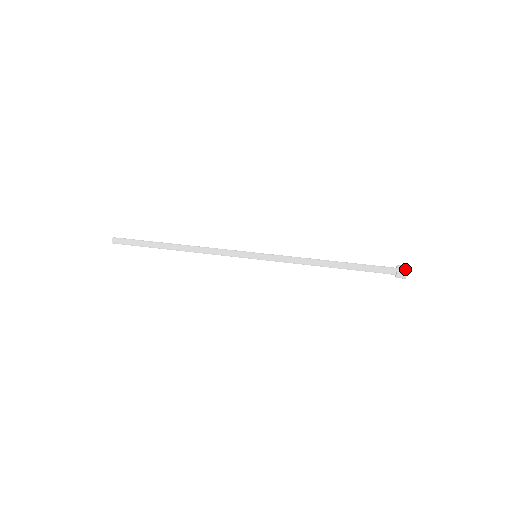
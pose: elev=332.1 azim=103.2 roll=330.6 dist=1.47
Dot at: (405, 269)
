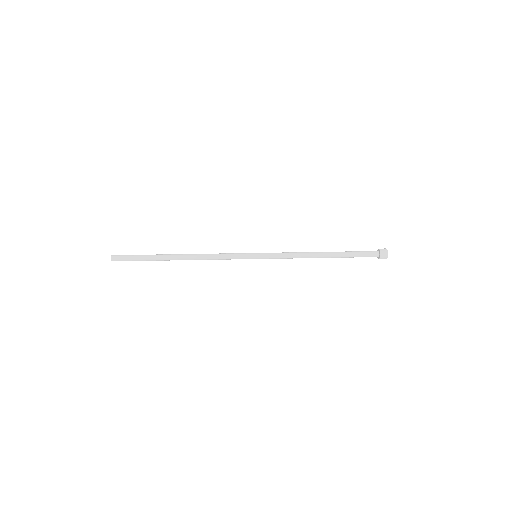
Dot at: (386, 250)
